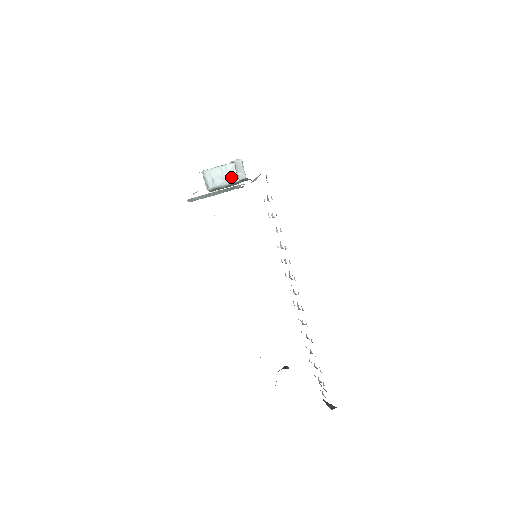
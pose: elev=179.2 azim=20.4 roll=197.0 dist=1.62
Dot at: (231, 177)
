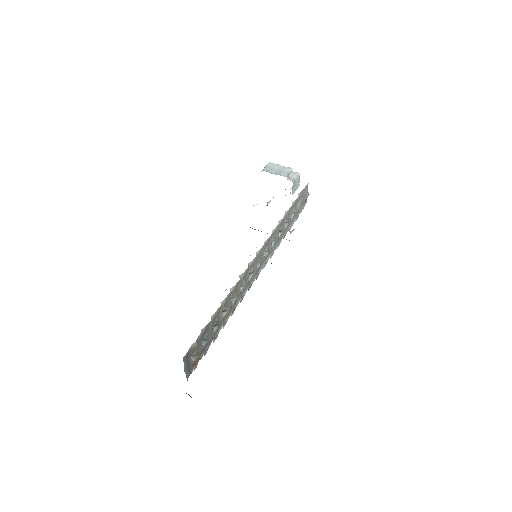
Dot at: (283, 173)
